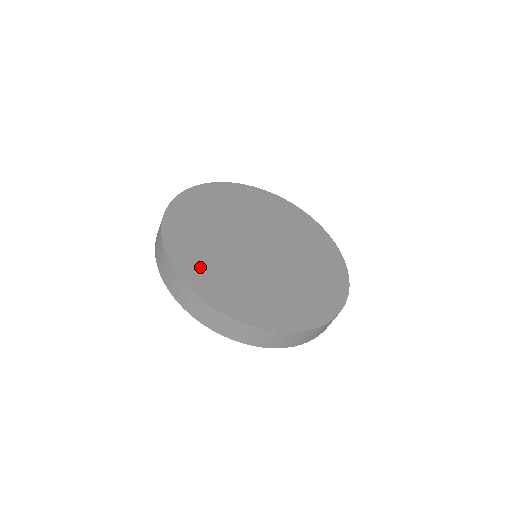
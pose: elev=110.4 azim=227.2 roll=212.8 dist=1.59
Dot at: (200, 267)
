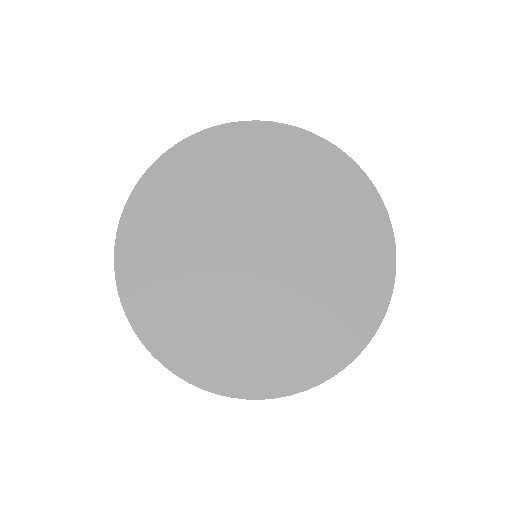
Dot at: (240, 362)
